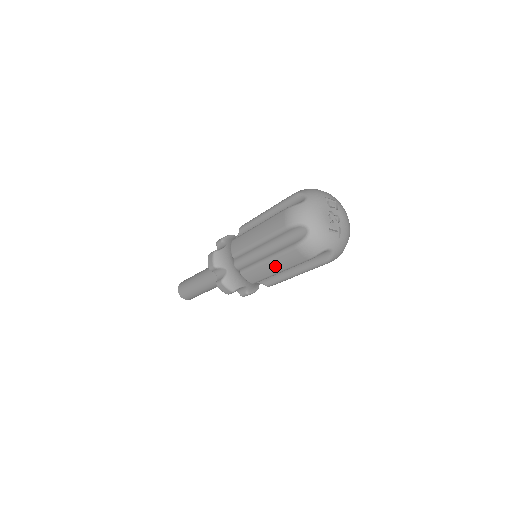
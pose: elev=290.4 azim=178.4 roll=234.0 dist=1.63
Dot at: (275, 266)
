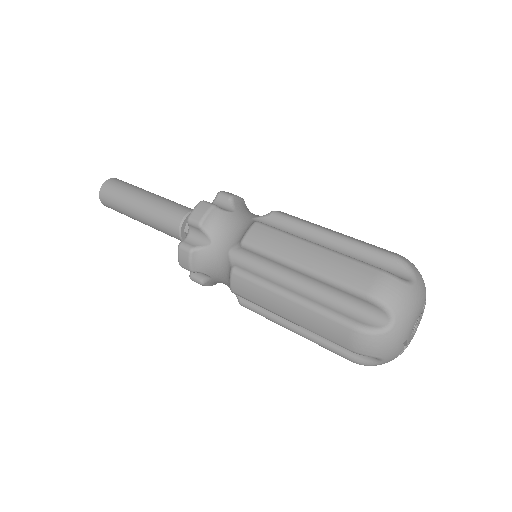
Dot at: (294, 312)
